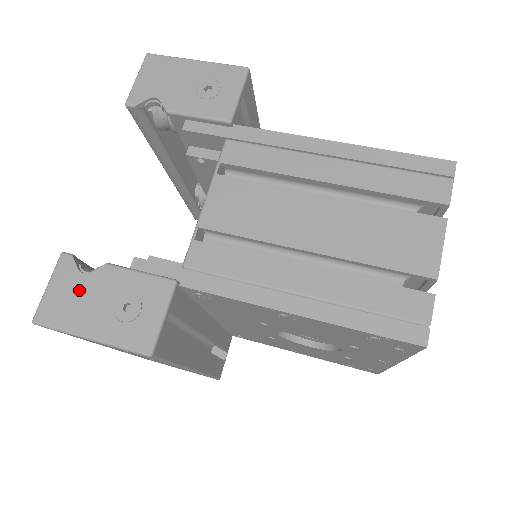
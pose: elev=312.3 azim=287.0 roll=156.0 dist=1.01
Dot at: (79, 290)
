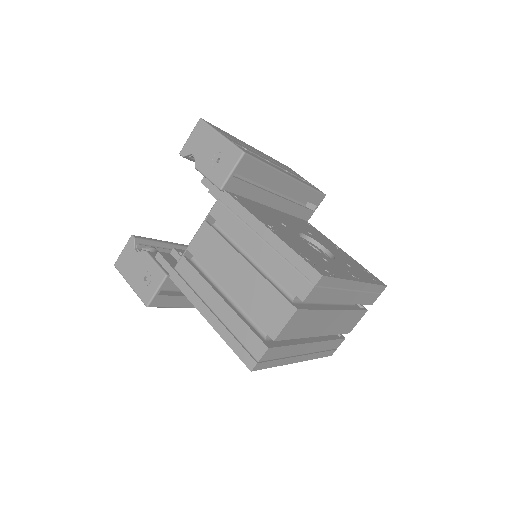
Dot at: (132, 259)
